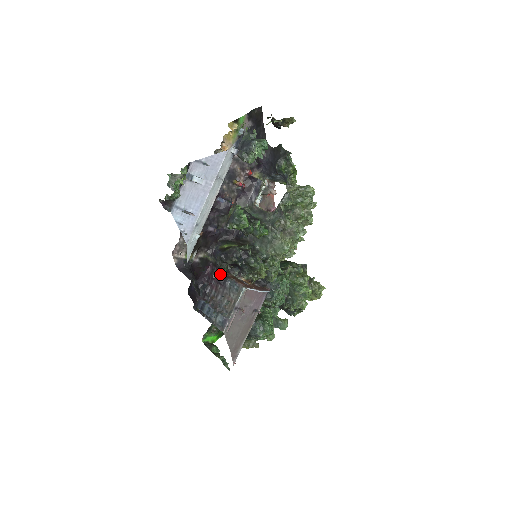
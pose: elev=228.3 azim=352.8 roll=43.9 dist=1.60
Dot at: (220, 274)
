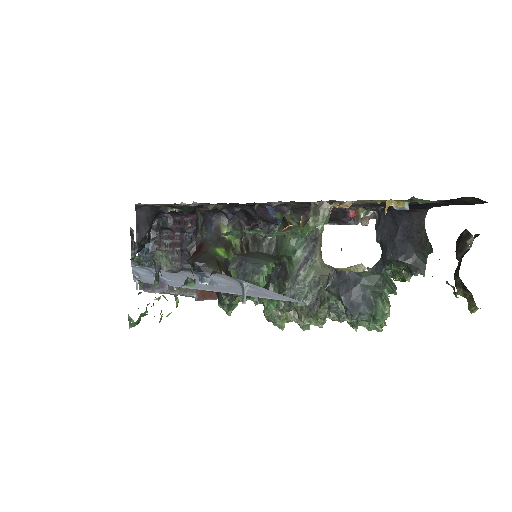
Dot at: (191, 243)
